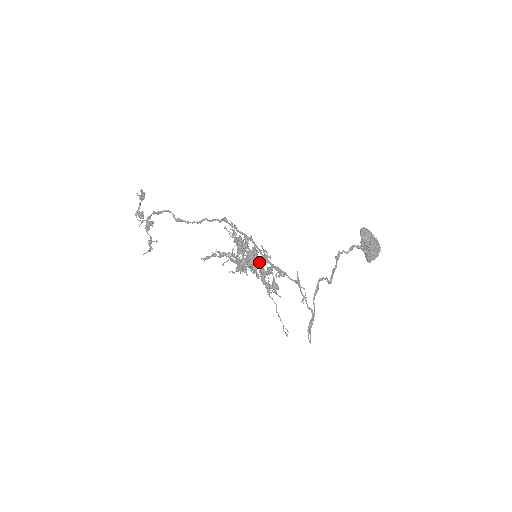
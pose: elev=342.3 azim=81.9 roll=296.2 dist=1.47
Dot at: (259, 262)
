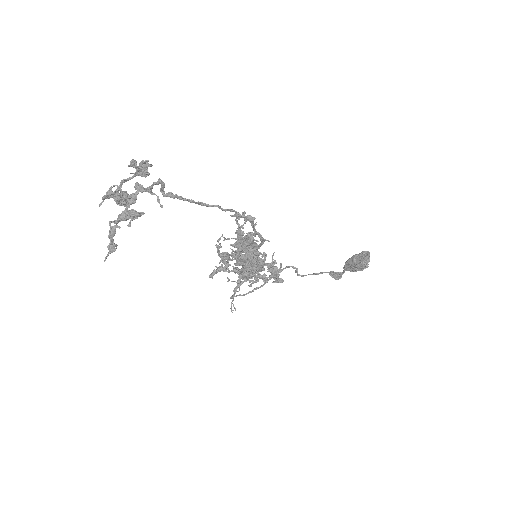
Dot at: occluded
